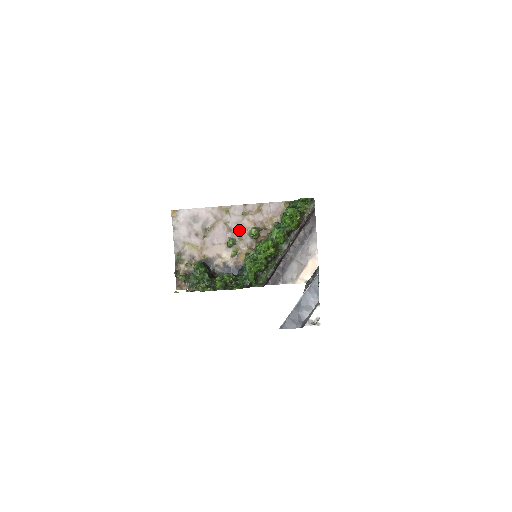
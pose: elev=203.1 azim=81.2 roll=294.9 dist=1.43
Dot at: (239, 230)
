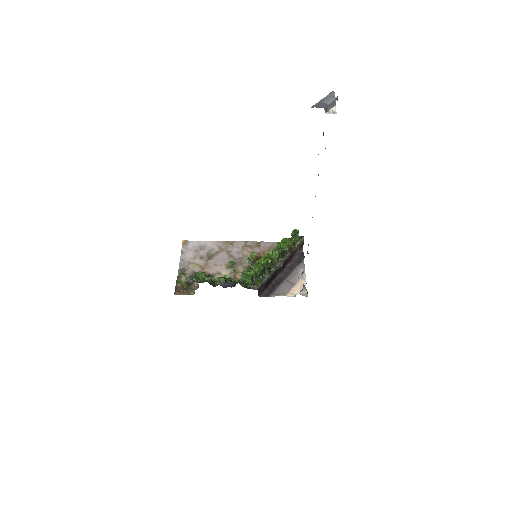
Dot at: (239, 257)
